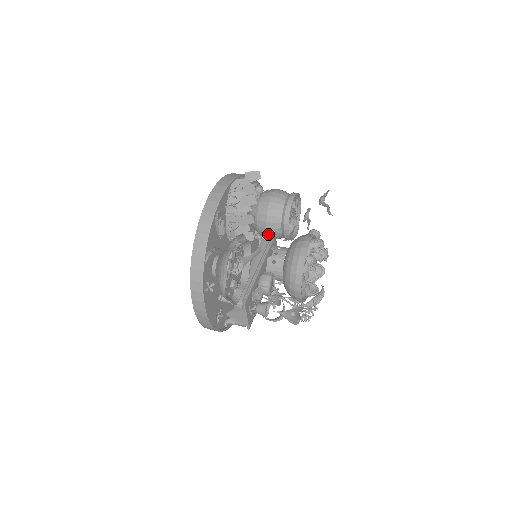
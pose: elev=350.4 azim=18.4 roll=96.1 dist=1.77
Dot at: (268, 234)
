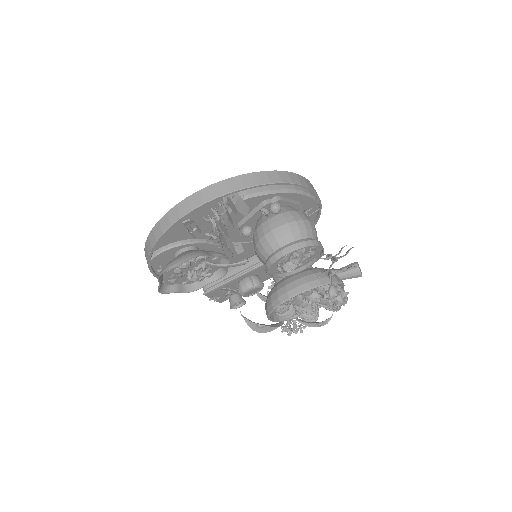
Dot at: occluded
